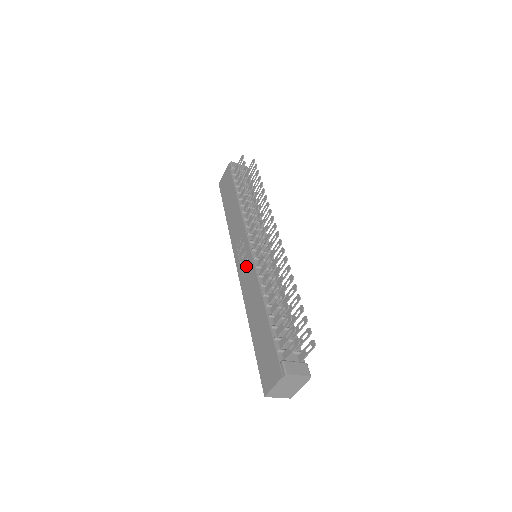
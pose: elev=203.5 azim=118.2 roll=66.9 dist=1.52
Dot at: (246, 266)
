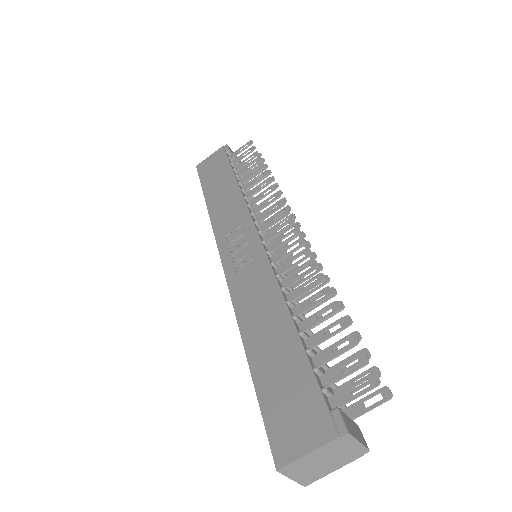
Dot at: (247, 260)
